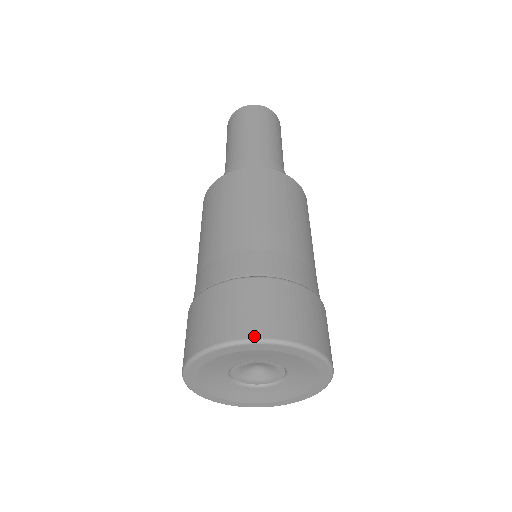
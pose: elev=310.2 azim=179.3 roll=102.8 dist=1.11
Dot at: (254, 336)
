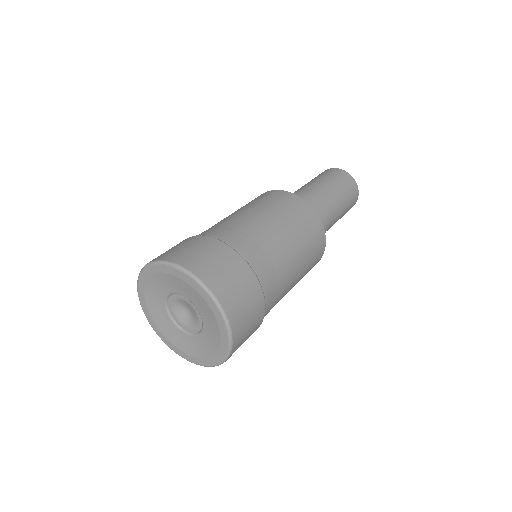
Dot at: (161, 259)
